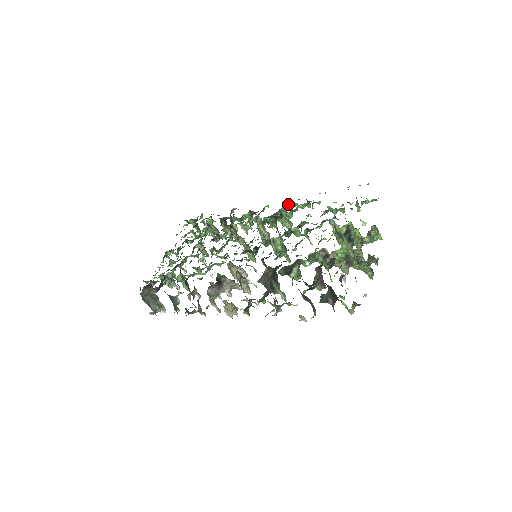
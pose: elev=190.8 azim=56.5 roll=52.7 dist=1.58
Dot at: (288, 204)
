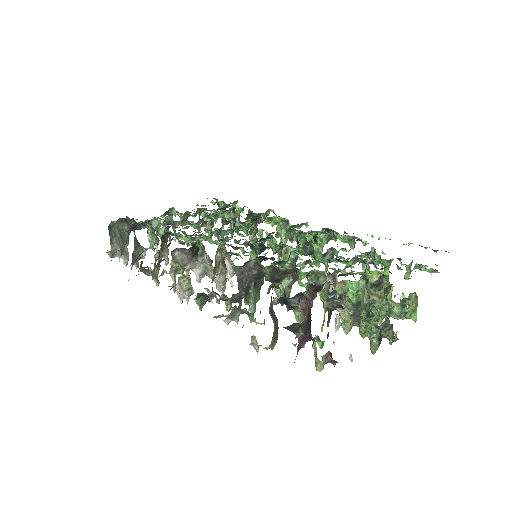
Dot at: (330, 231)
